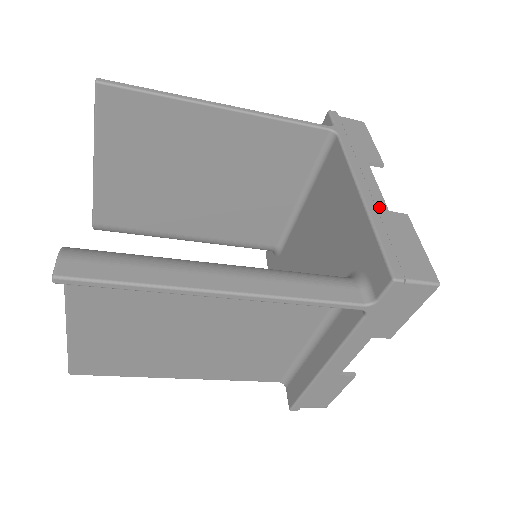
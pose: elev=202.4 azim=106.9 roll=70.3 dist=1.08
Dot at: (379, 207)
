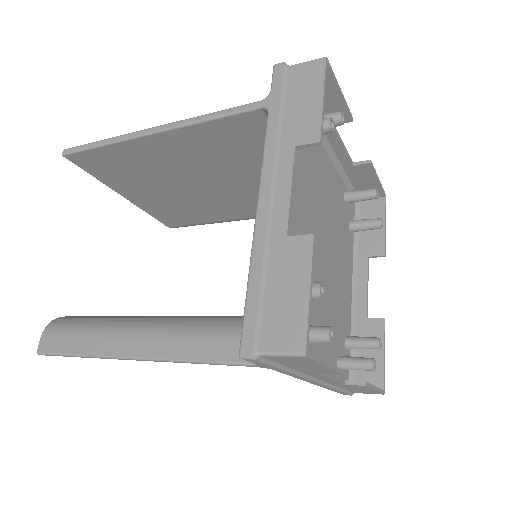
Dot at: (274, 234)
